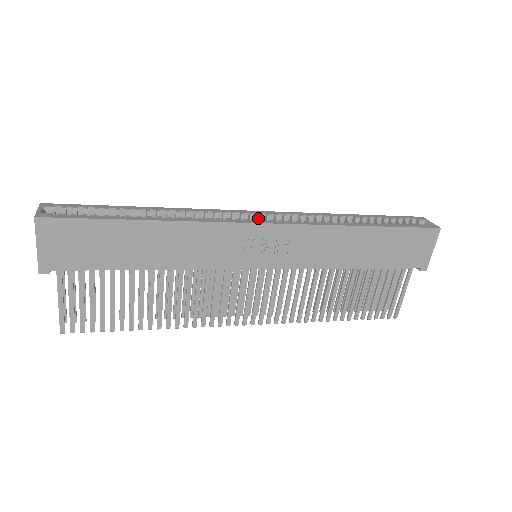
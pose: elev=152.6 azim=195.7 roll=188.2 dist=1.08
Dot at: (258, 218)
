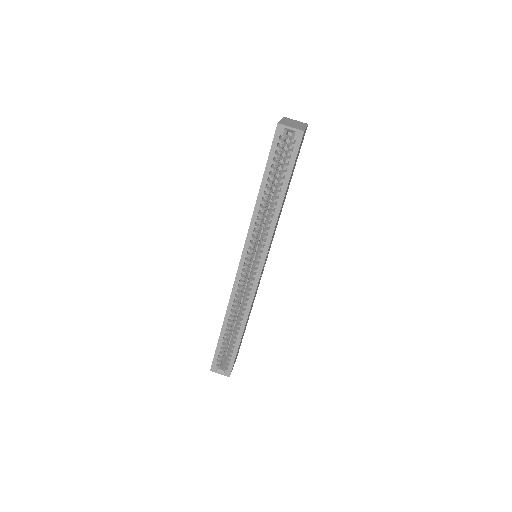
Dot at: (247, 268)
